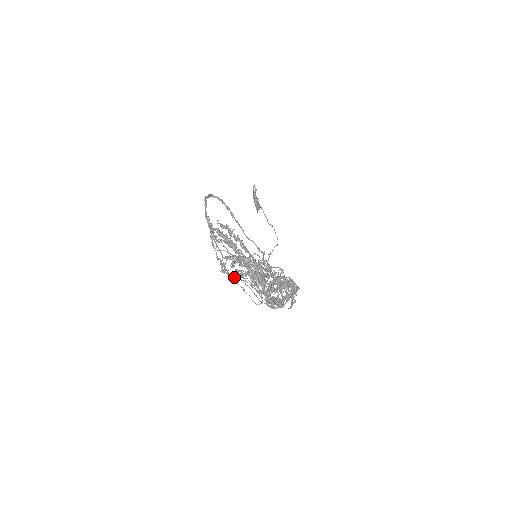
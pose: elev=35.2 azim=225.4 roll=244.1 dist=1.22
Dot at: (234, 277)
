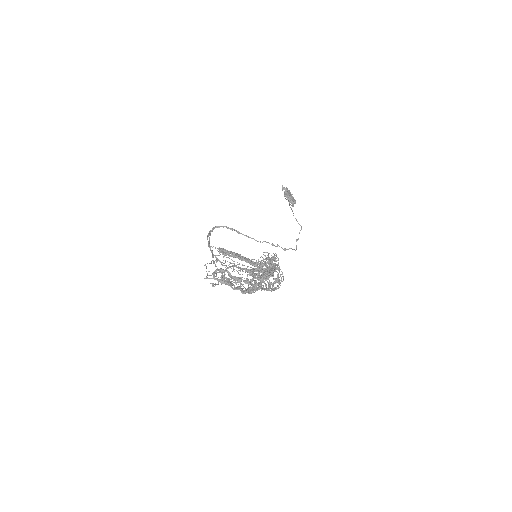
Dot at: (231, 282)
